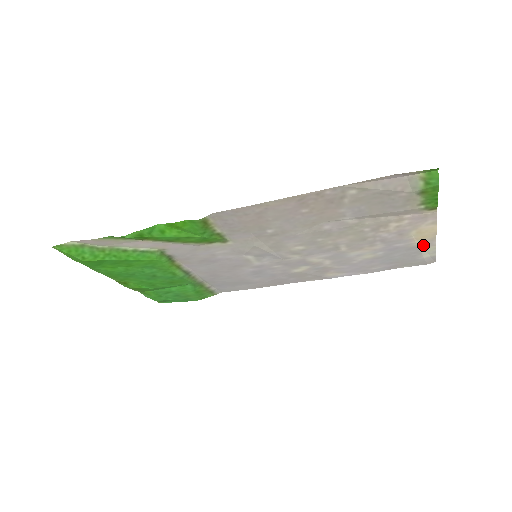
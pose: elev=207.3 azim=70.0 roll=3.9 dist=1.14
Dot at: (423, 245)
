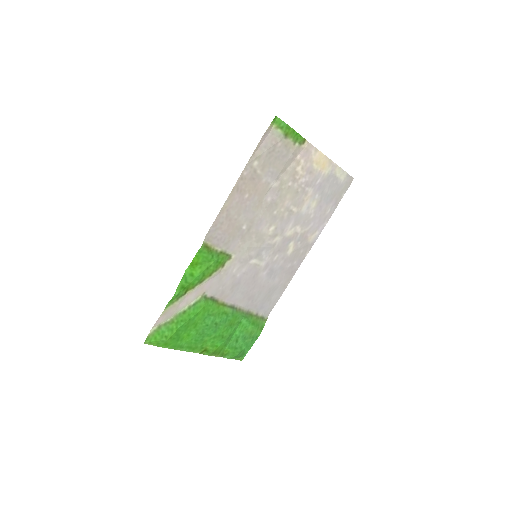
Dot at: (331, 171)
